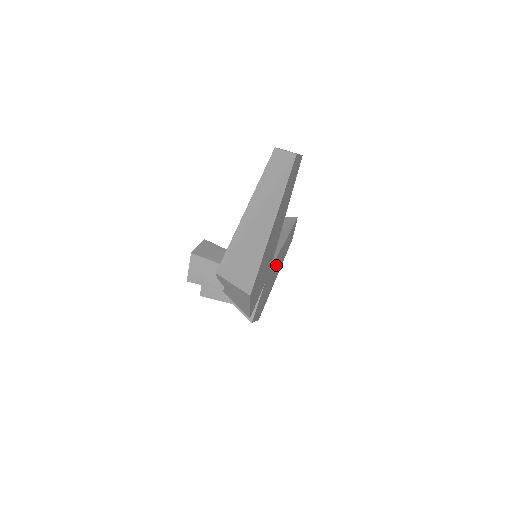
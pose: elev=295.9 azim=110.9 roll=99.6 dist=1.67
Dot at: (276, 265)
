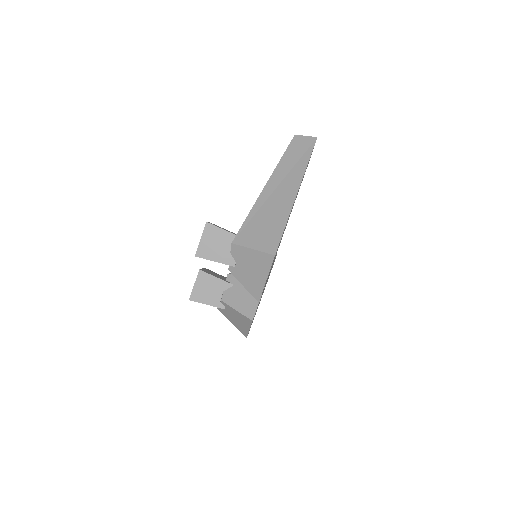
Dot at: occluded
